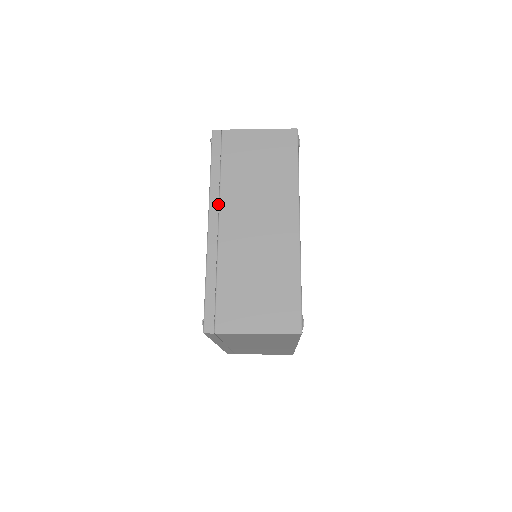
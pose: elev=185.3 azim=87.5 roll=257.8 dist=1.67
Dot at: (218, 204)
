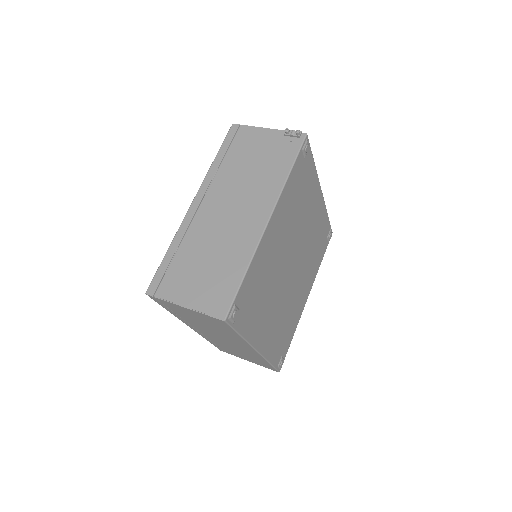
Dot at: (188, 324)
